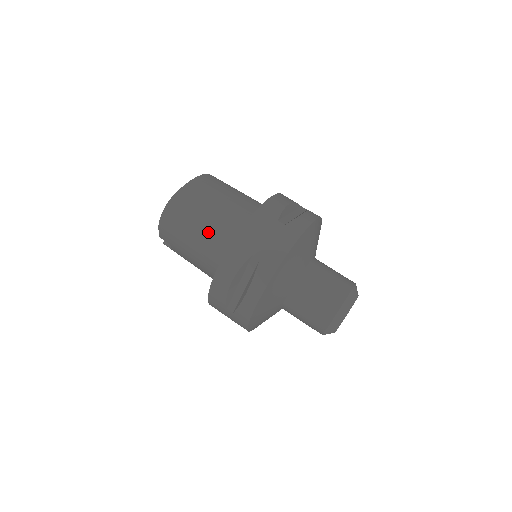
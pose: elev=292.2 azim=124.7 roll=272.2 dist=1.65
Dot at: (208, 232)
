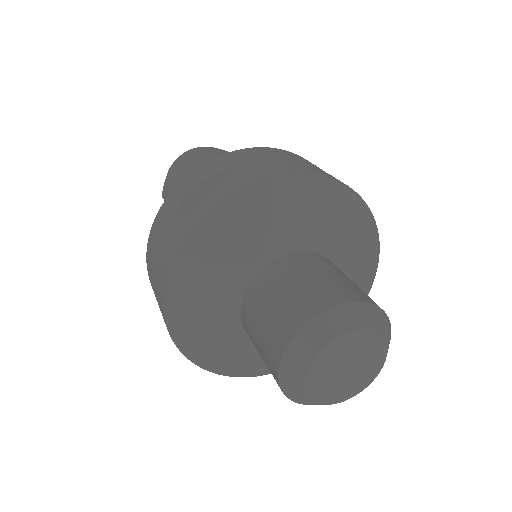
Dot at: occluded
